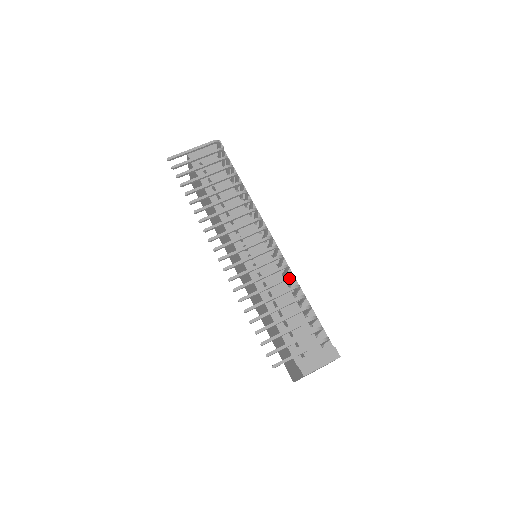
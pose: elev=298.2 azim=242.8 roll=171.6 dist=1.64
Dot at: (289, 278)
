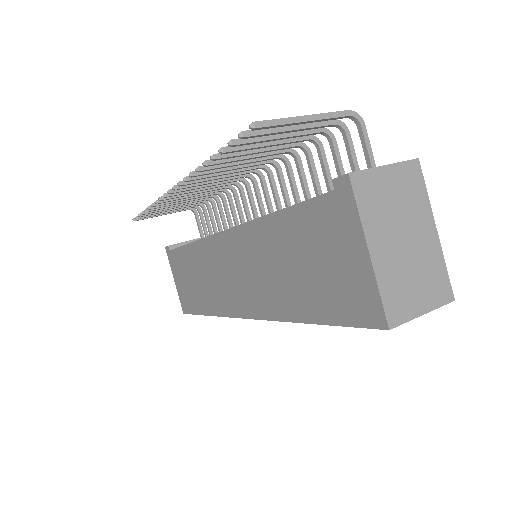
Dot at: occluded
